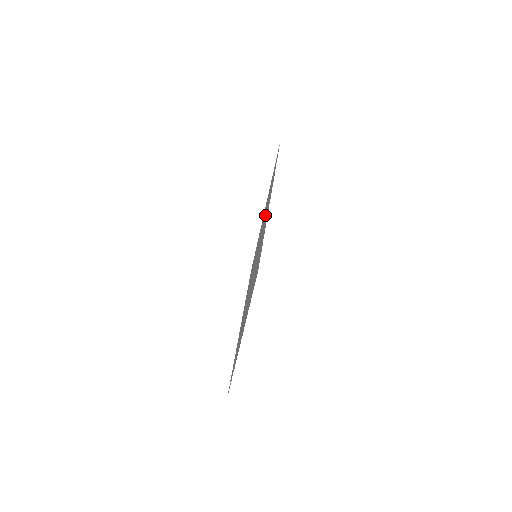
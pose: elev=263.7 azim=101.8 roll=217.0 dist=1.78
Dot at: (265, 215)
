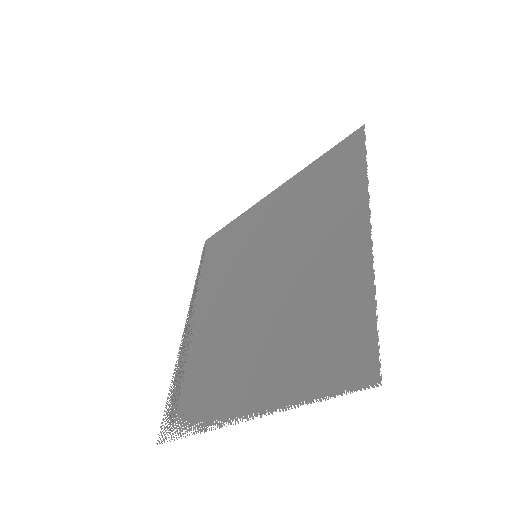
Dot at: (317, 225)
